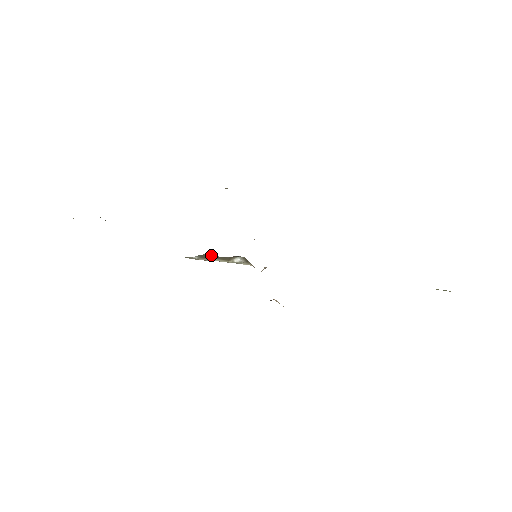
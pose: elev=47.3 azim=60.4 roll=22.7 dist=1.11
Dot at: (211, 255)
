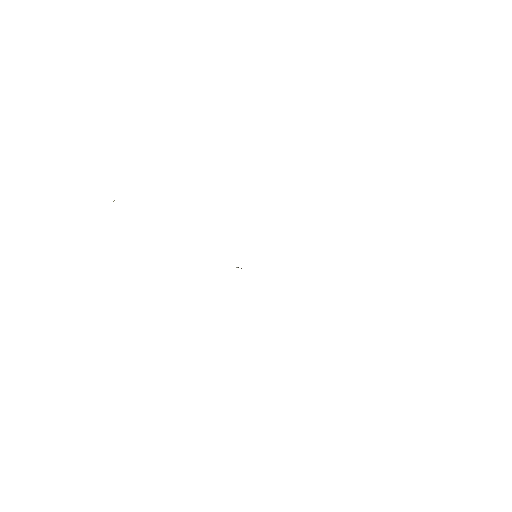
Dot at: occluded
